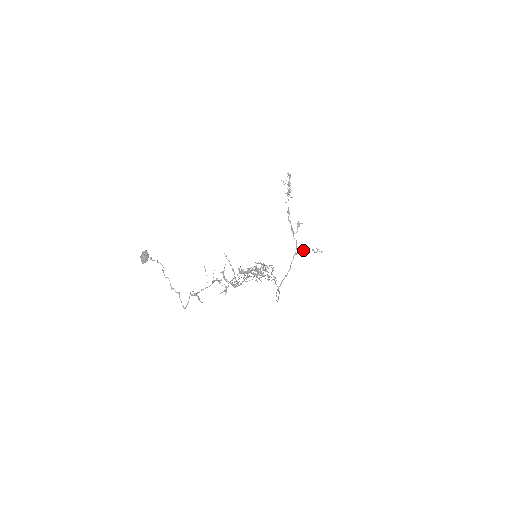
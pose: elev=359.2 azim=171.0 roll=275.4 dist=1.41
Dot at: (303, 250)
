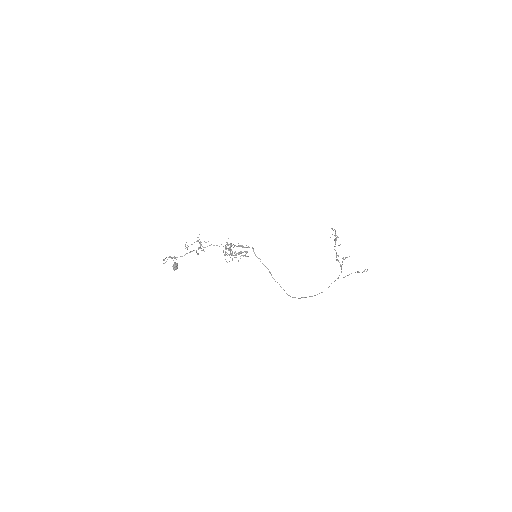
Dot at: (348, 275)
